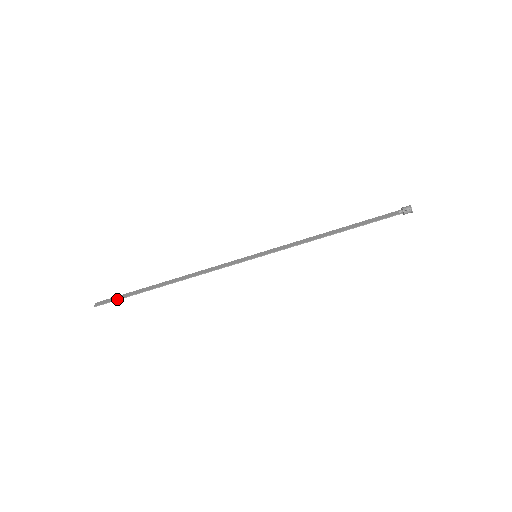
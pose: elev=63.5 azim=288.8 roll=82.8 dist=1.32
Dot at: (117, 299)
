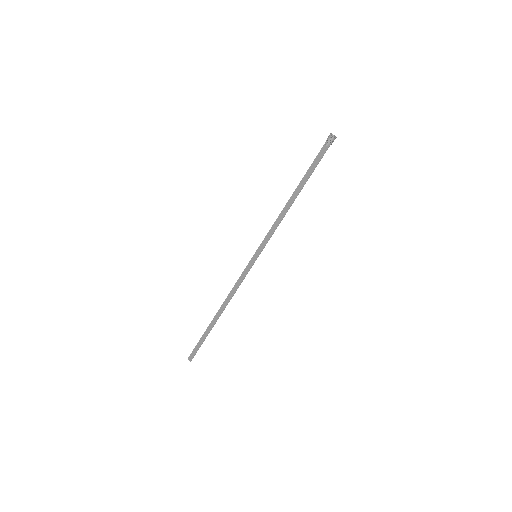
Dot at: (198, 348)
